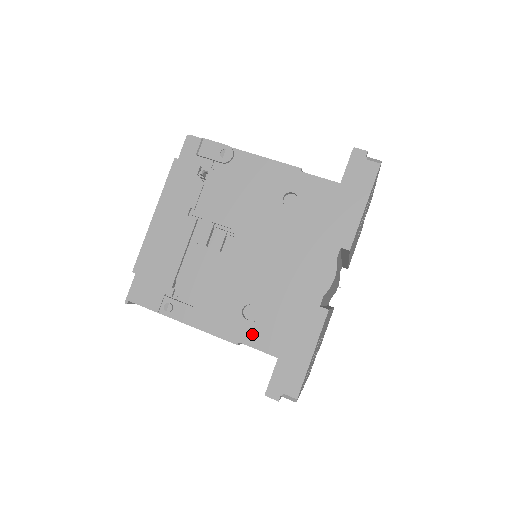
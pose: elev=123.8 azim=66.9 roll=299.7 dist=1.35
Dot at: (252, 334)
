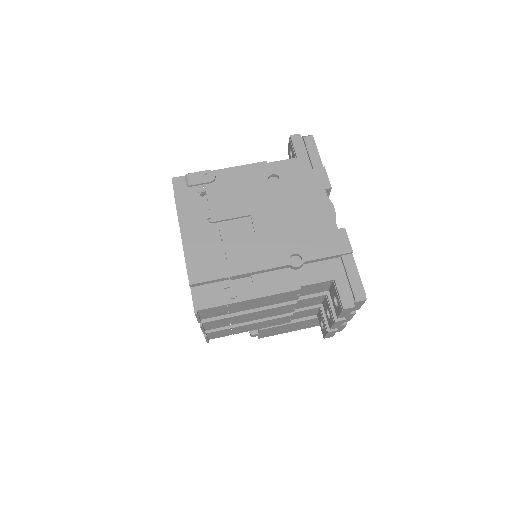
Dot at: (306, 276)
